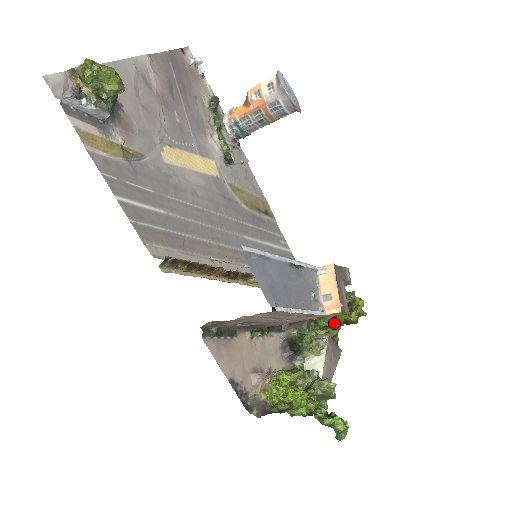
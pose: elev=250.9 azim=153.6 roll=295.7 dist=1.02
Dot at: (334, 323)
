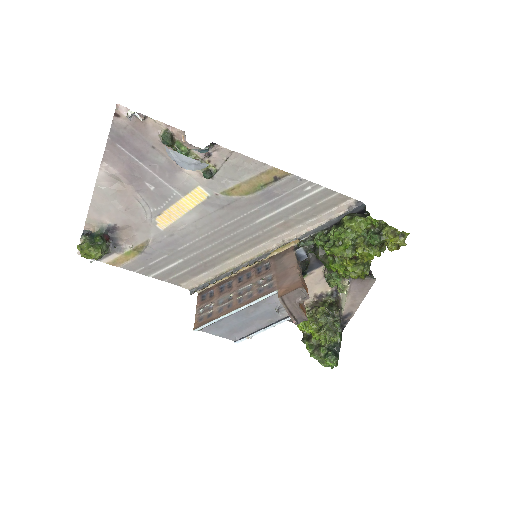
Dot at: (353, 271)
